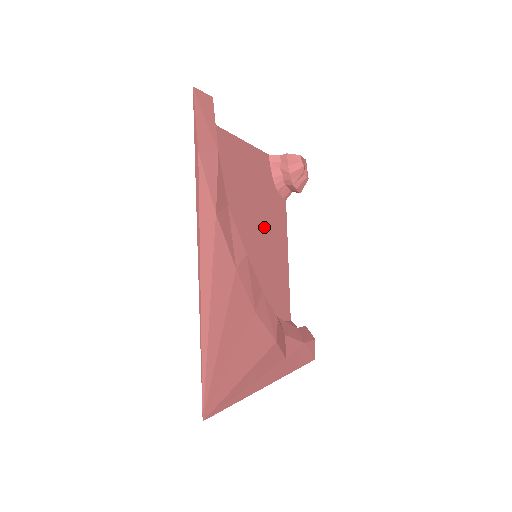
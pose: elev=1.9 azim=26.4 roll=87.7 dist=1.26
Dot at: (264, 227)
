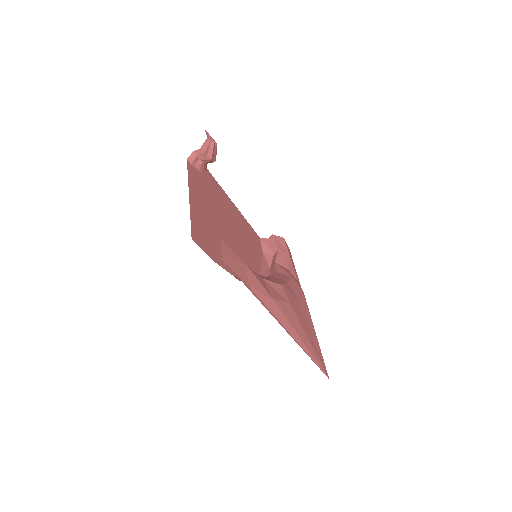
Dot at: (226, 217)
